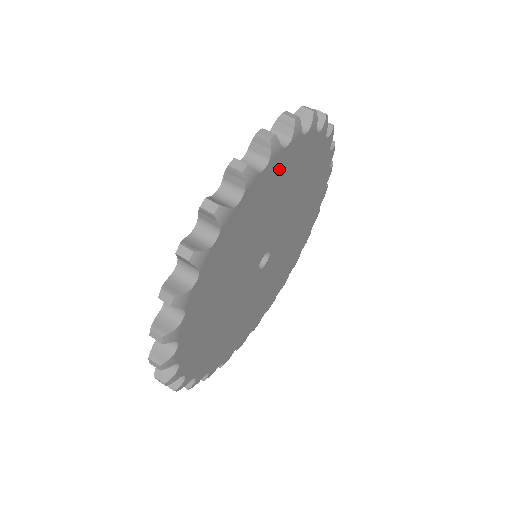
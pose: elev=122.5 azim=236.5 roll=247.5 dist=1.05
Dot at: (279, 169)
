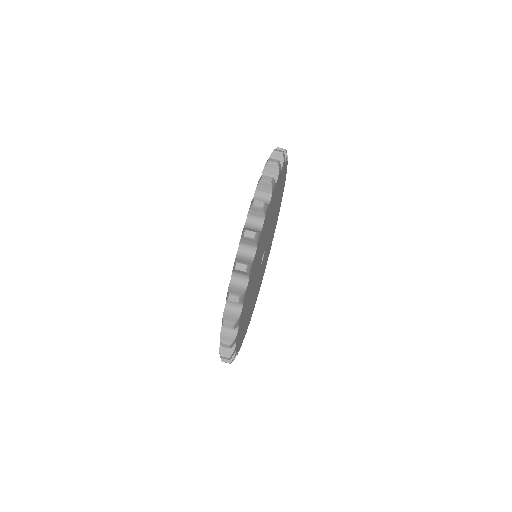
Dot at: occluded
